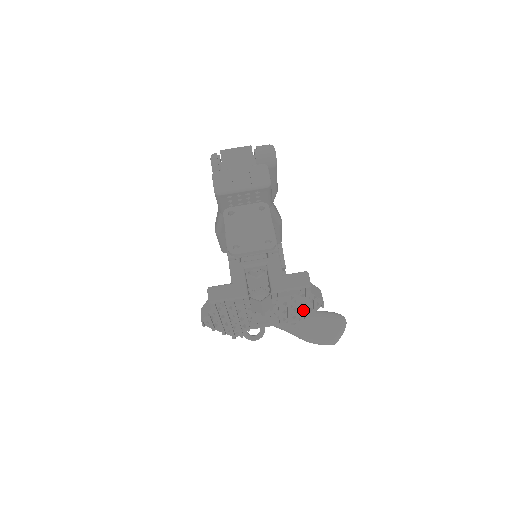
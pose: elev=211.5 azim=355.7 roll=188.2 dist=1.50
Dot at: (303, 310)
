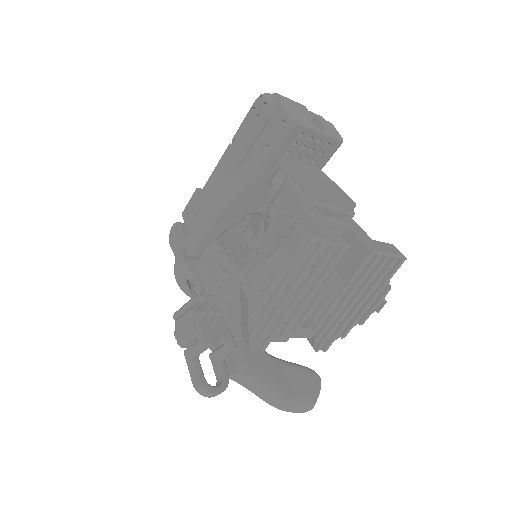
Dot at: (356, 312)
